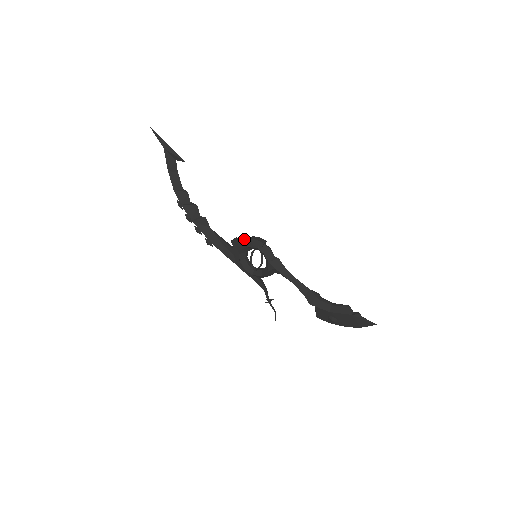
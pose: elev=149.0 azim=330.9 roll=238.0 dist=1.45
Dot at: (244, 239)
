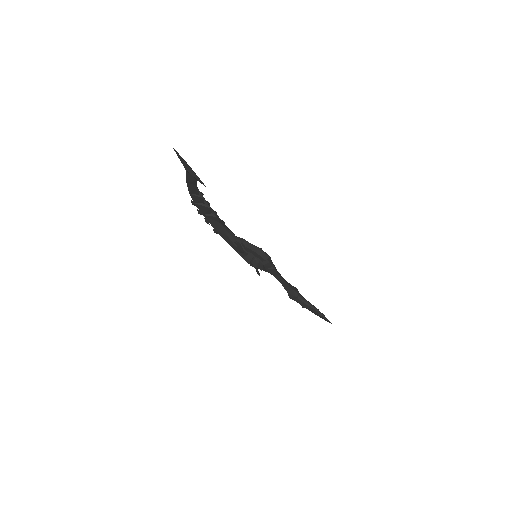
Dot at: (249, 248)
